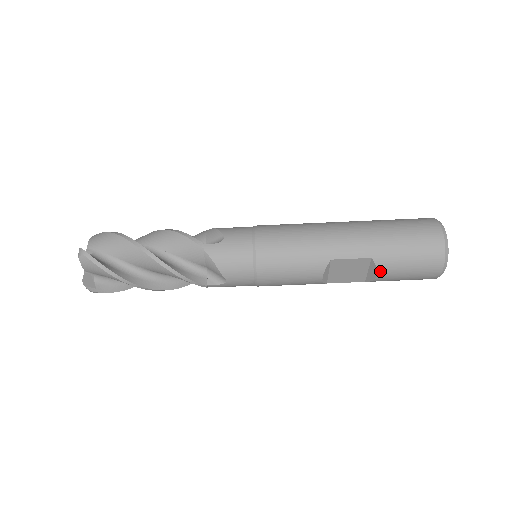
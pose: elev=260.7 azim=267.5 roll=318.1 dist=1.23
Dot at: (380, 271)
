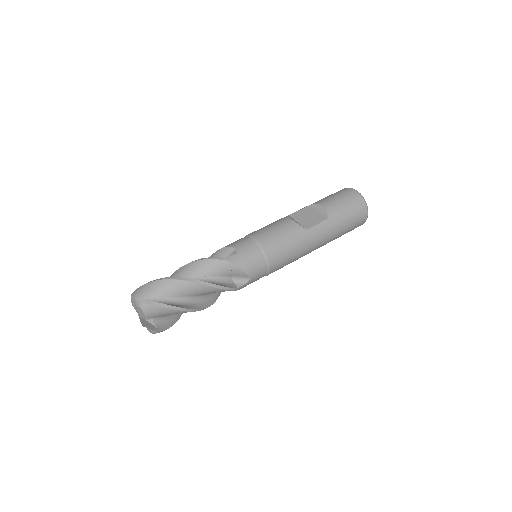
Dot at: (321, 204)
